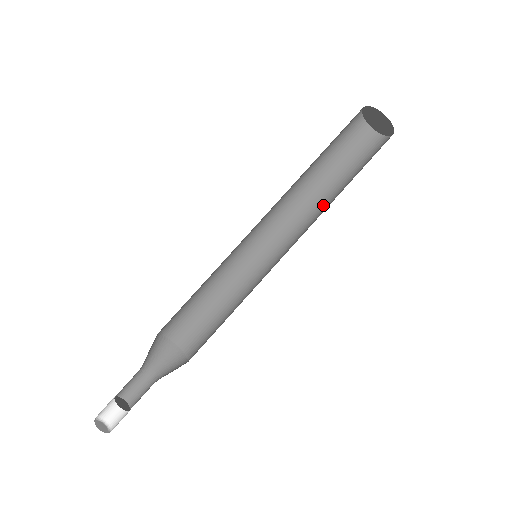
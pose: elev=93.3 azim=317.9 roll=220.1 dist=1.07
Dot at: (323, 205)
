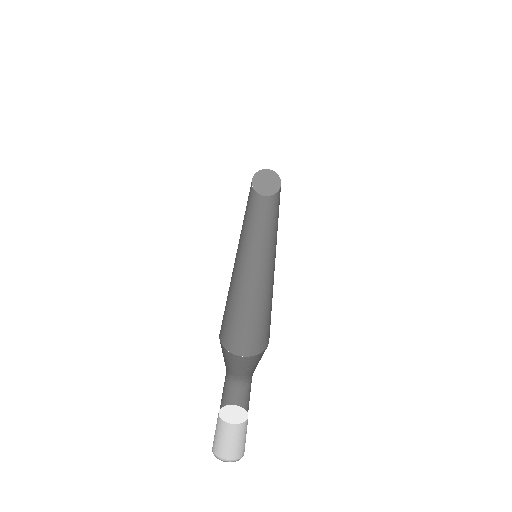
Dot at: (260, 231)
